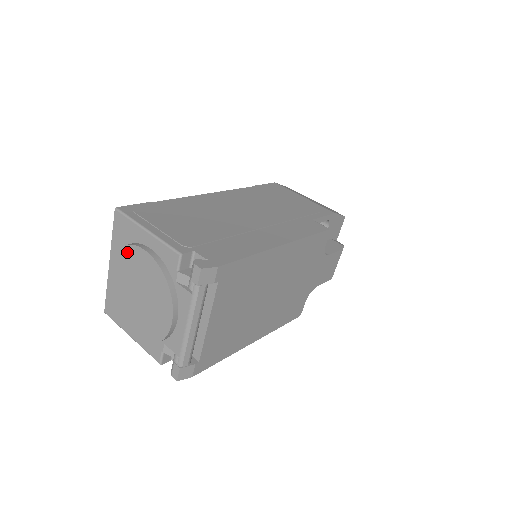
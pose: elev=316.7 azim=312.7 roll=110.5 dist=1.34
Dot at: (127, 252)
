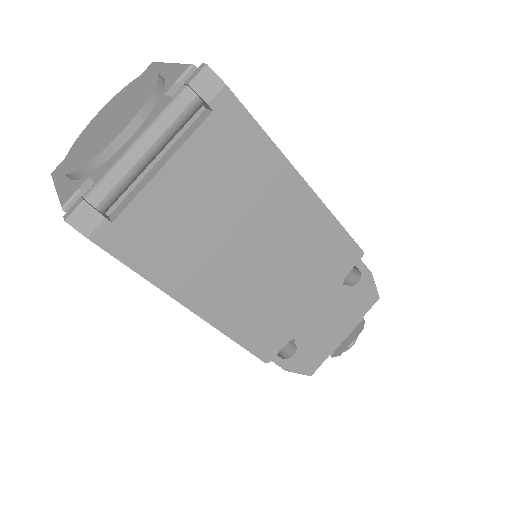
Dot at: (133, 83)
